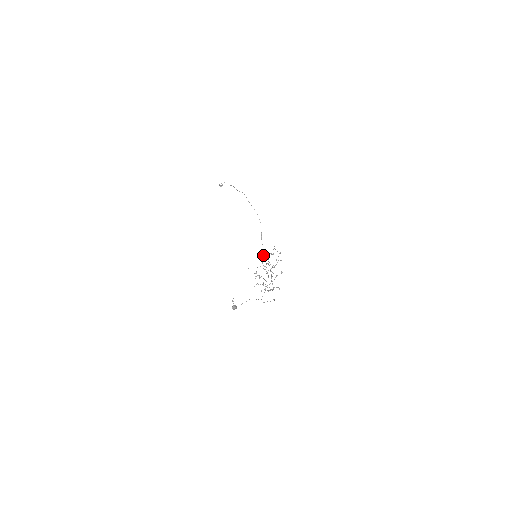
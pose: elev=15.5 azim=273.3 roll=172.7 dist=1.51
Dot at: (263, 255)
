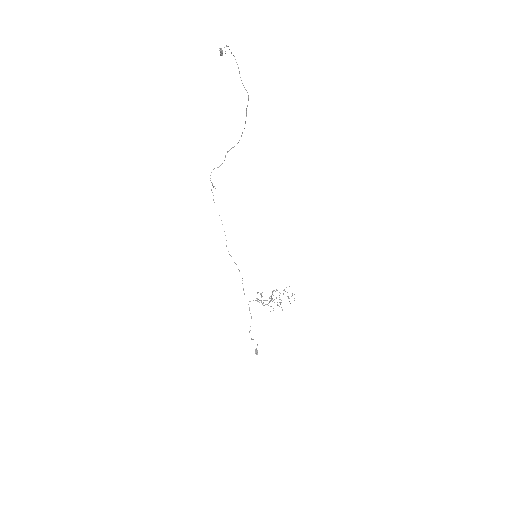
Dot at: occluded
